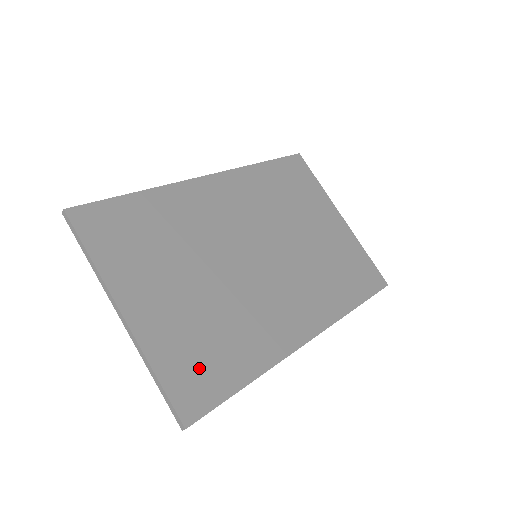
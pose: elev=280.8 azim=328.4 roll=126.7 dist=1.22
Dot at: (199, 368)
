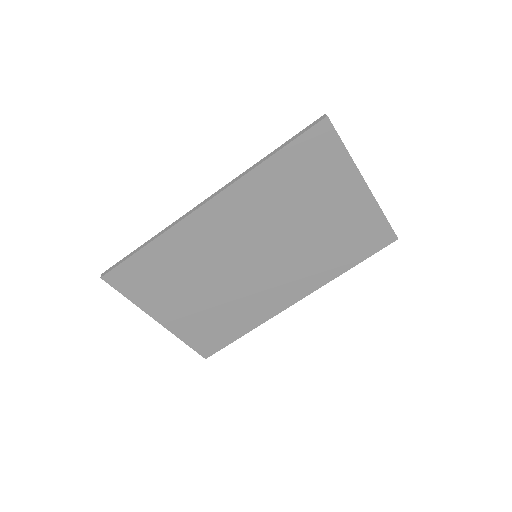
Dot at: (211, 335)
